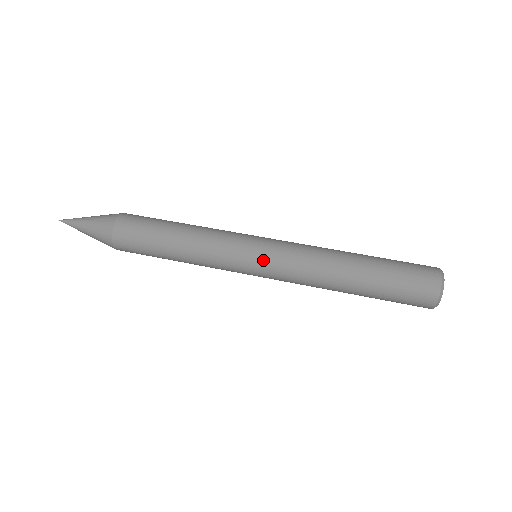
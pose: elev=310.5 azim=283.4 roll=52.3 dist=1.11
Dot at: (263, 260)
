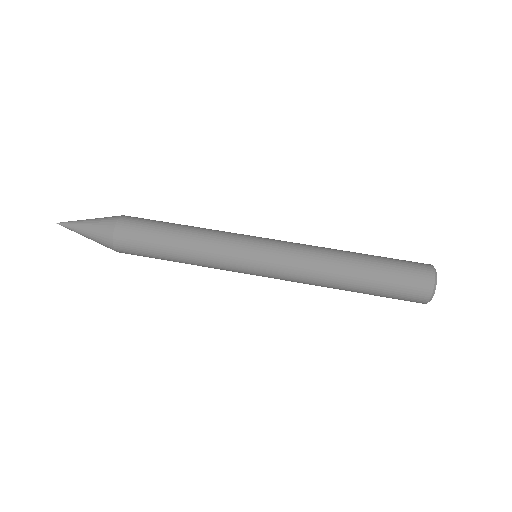
Dot at: (262, 275)
